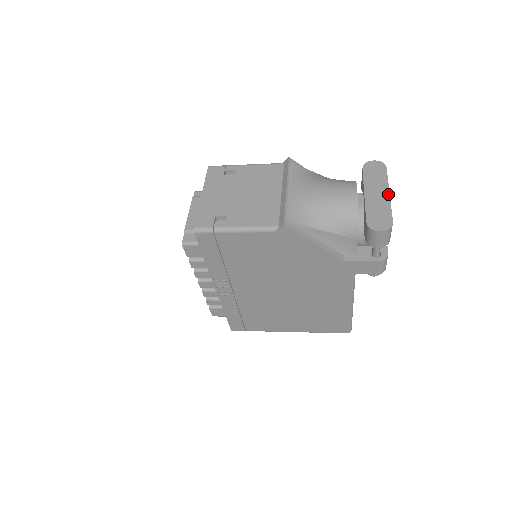
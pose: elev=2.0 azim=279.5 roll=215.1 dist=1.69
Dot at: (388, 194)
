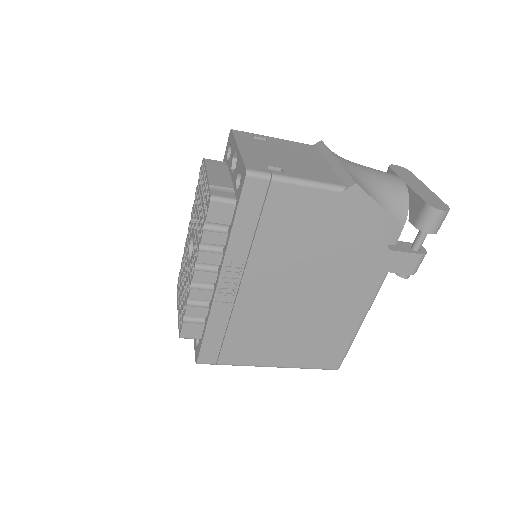
Dot at: (428, 188)
